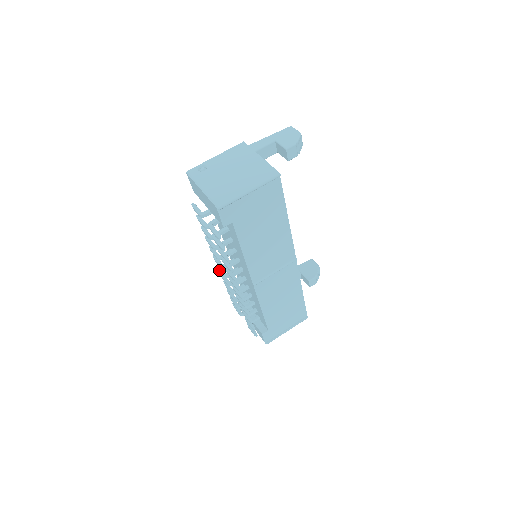
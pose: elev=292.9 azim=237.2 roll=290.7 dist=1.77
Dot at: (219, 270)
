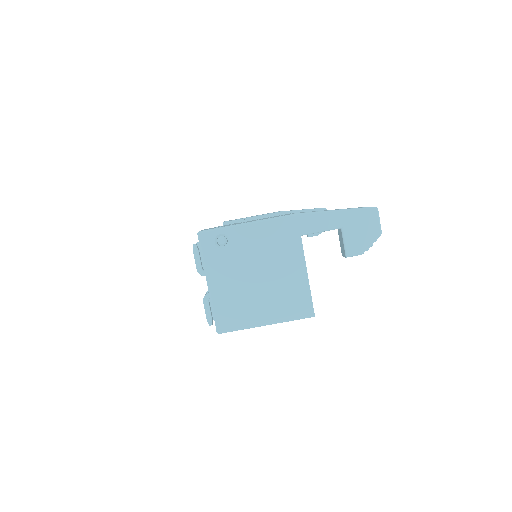
Dot at: occluded
